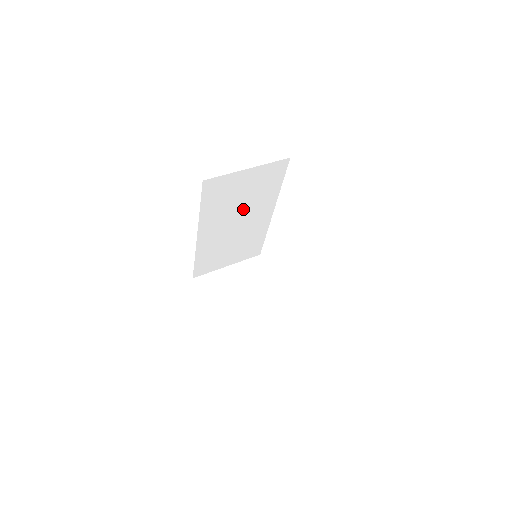
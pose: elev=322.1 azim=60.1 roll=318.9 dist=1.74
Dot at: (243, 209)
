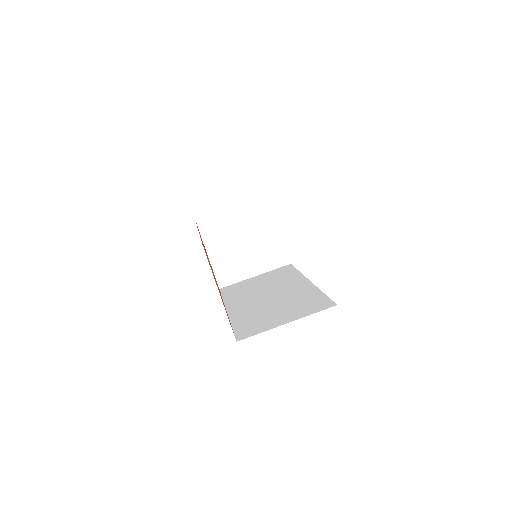
Dot at: occluded
